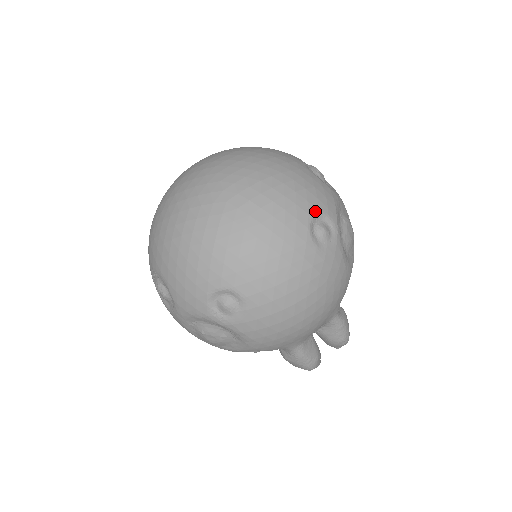
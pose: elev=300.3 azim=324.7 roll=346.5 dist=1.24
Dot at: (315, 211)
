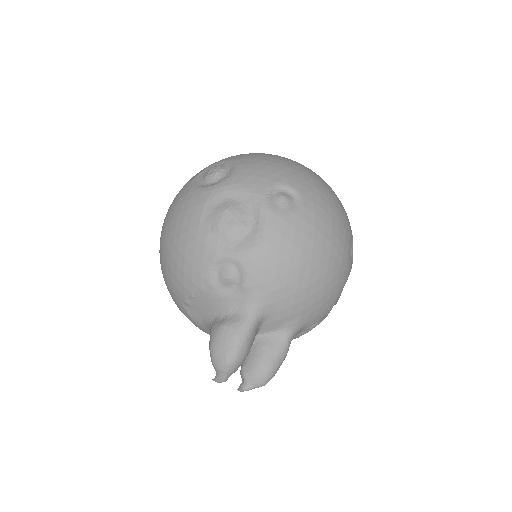
Dot at: occluded
